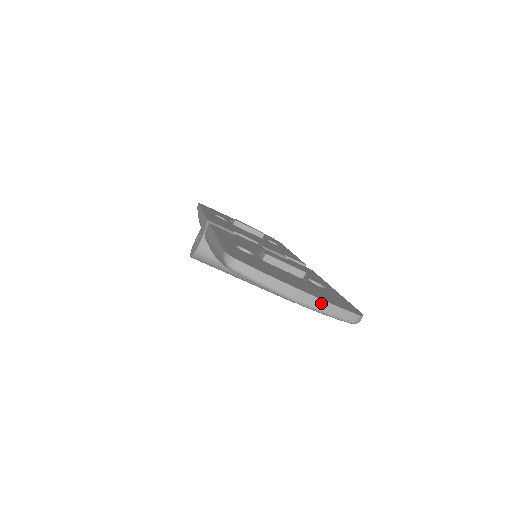
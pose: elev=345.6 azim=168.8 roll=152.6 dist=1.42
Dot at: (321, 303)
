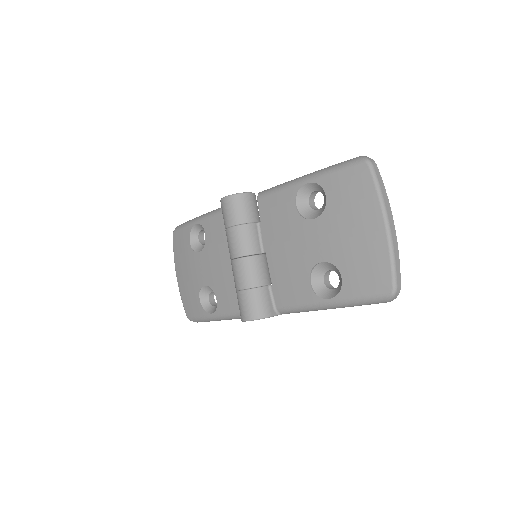
Dot at: (396, 244)
